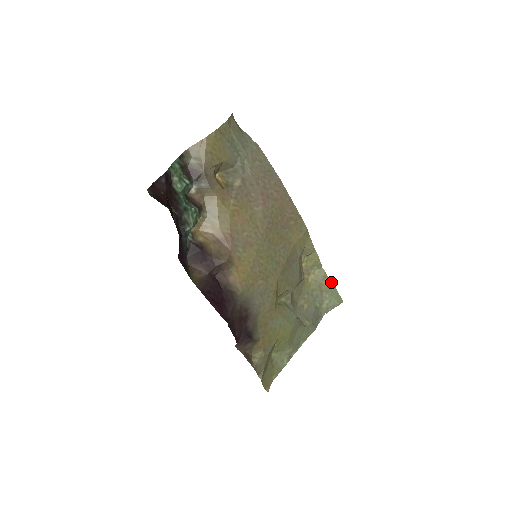
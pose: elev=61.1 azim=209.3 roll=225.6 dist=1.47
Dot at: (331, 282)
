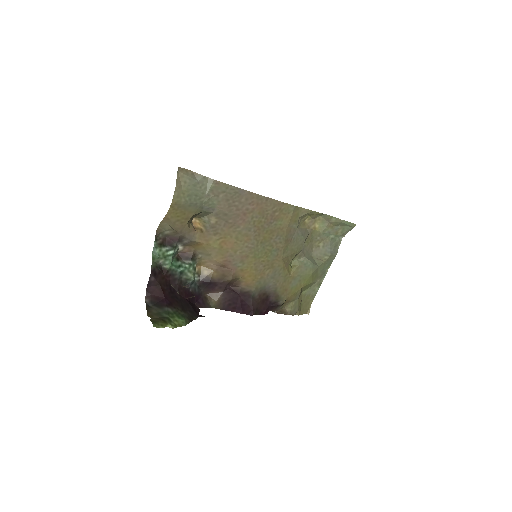
Dot at: (338, 219)
